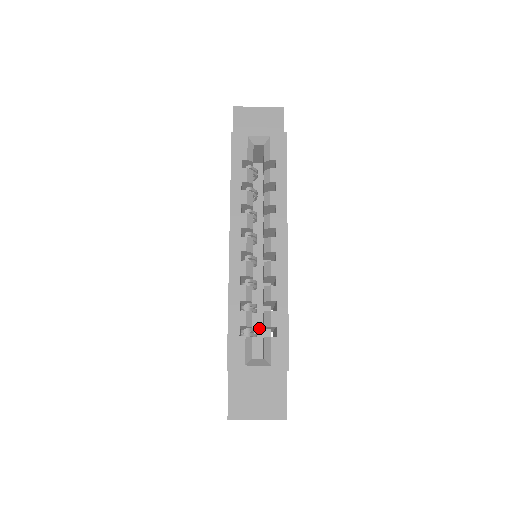
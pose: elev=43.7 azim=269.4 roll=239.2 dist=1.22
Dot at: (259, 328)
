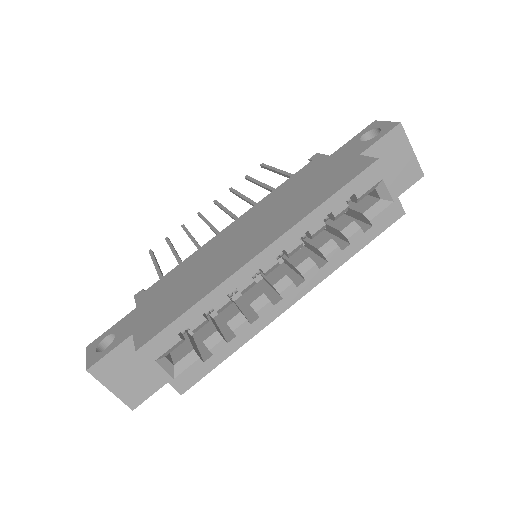
Dot at: occluded
